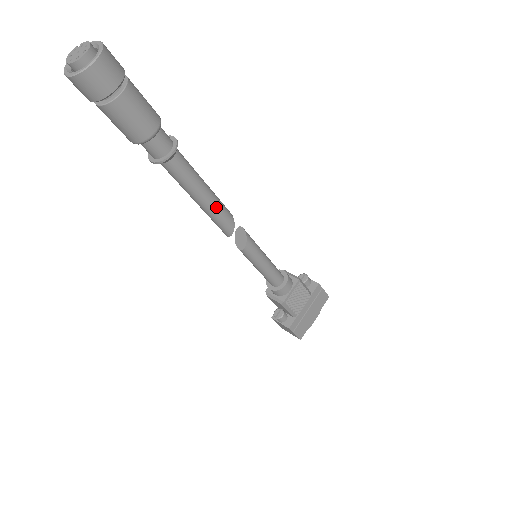
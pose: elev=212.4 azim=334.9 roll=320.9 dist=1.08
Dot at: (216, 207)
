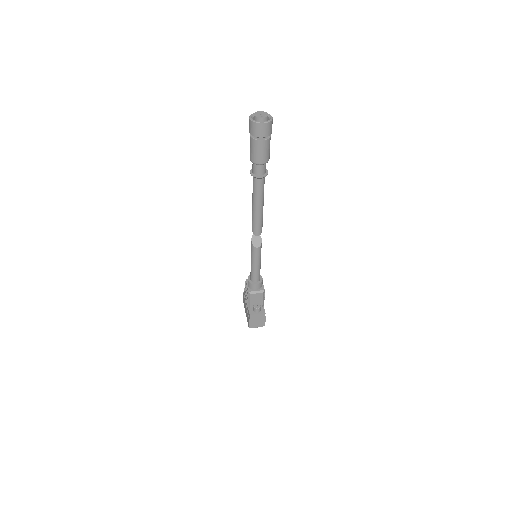
Dot at: occluded
